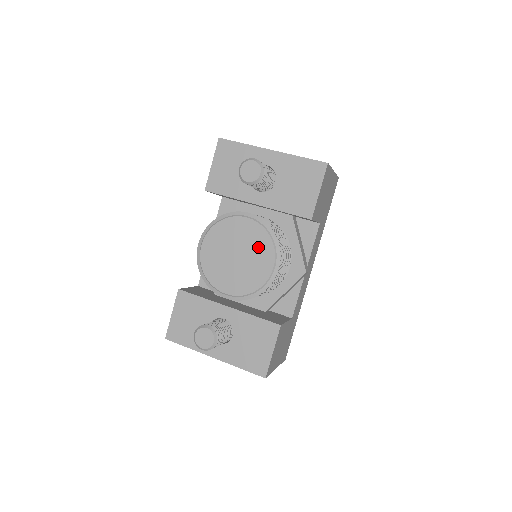
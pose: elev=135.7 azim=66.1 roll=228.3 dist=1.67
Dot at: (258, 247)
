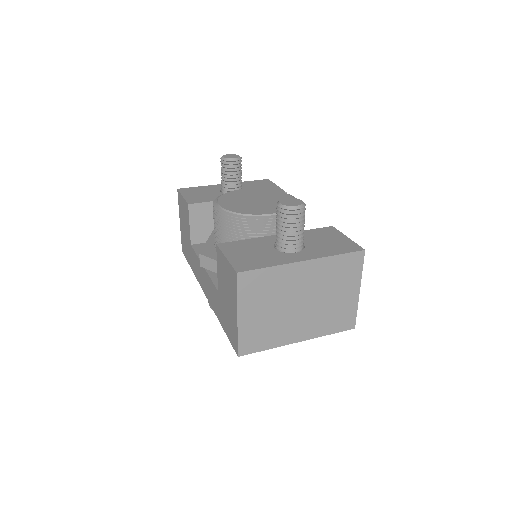
Dot at: (268, 194)
